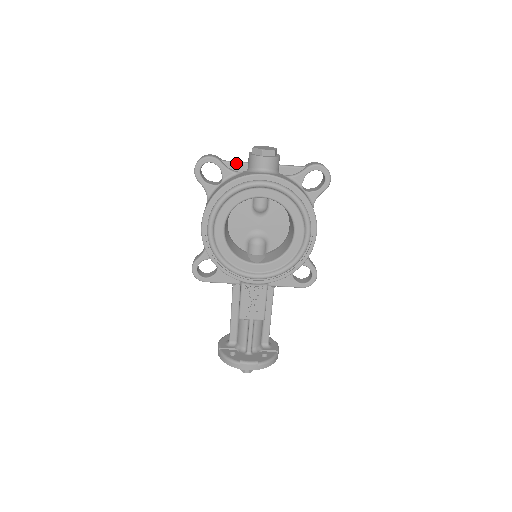
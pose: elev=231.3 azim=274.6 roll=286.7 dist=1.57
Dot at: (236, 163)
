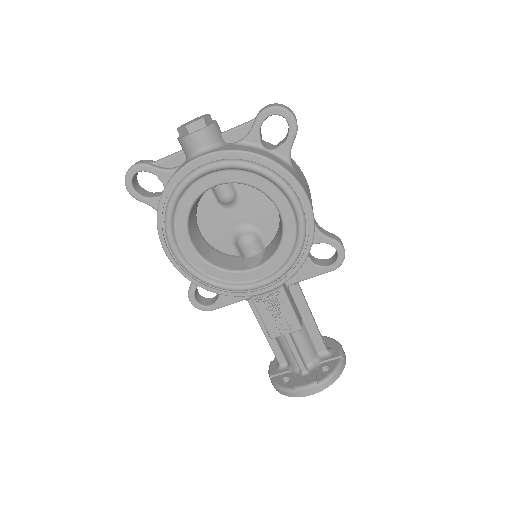
Dot at: (169, 158)
